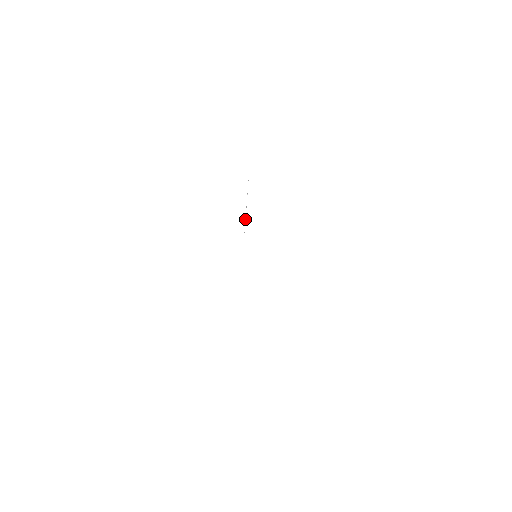
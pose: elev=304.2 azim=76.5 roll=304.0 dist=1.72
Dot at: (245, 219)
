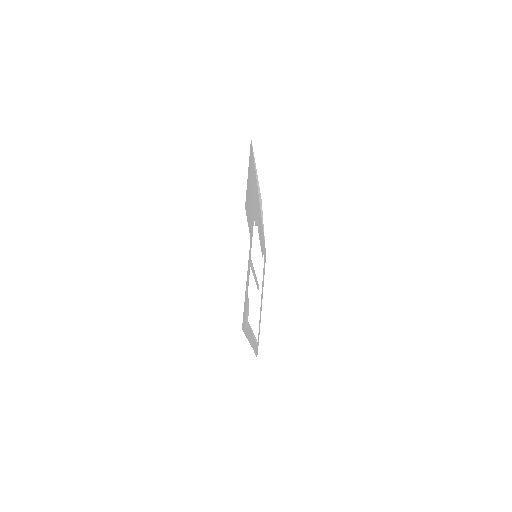
Dot at: (261, 213)
